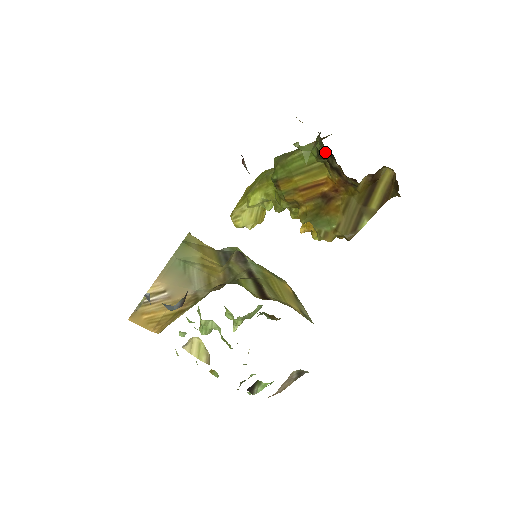
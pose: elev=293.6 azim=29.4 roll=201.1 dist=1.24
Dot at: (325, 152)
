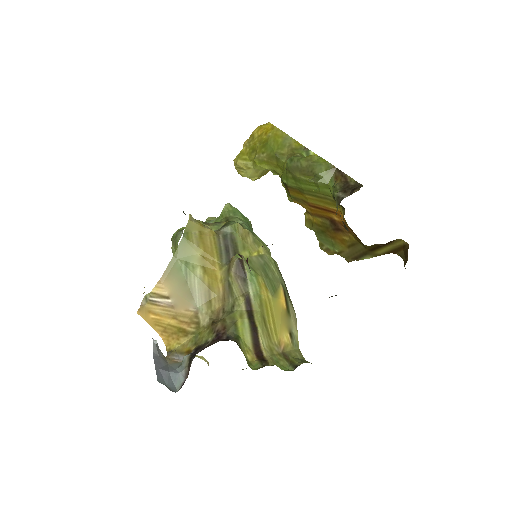
Dot at: occluded
